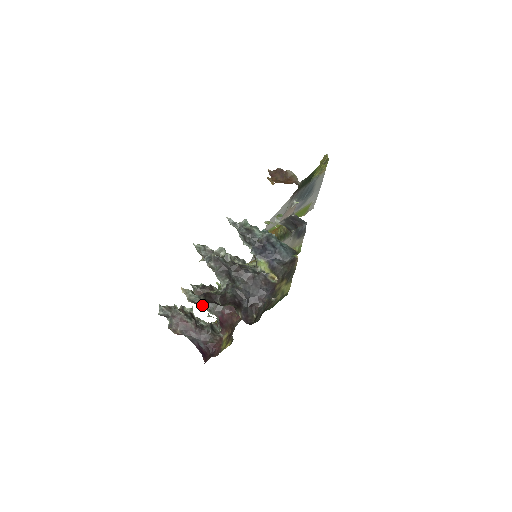
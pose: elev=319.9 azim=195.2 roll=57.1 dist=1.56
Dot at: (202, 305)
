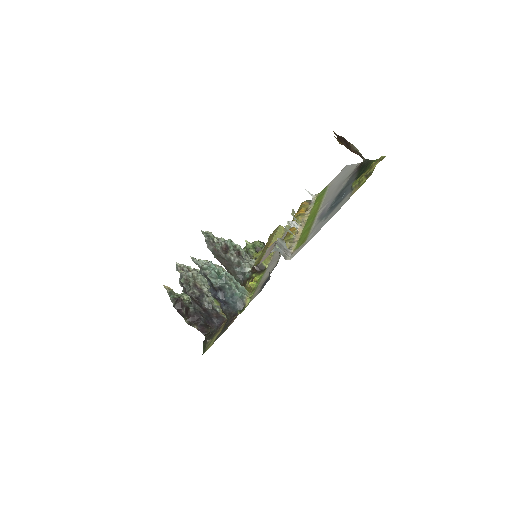
Dot at: occluded
